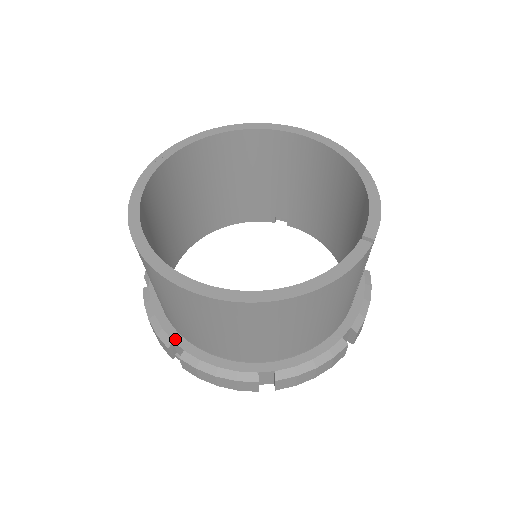
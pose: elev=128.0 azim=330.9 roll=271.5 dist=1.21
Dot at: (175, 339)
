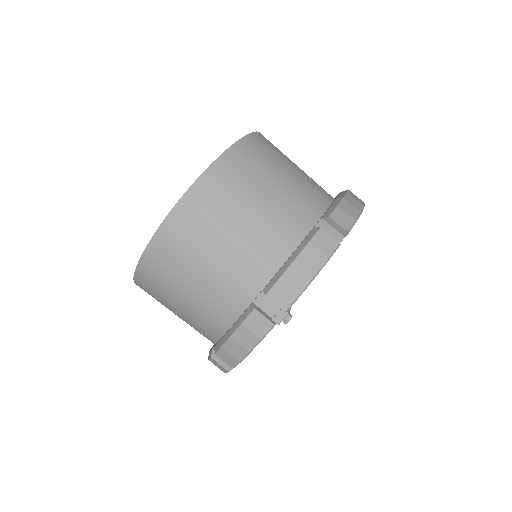
Dot at: (252, 302)
